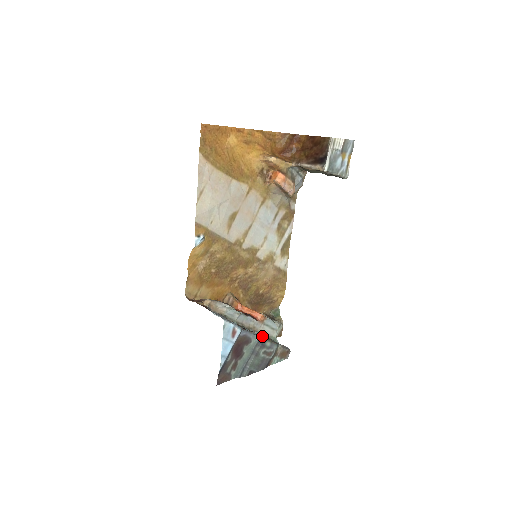
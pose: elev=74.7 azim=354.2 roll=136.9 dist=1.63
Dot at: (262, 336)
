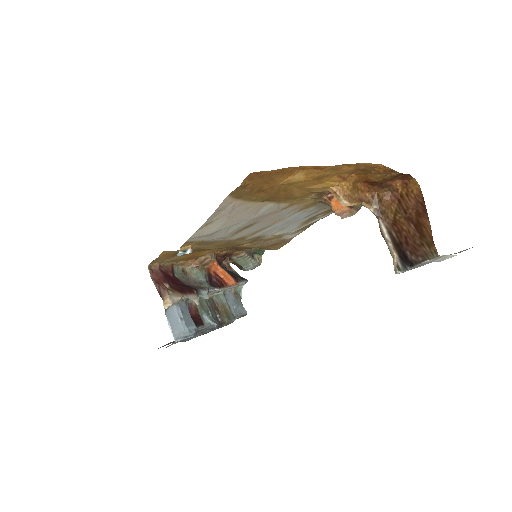
Dot at: (219, 325)
